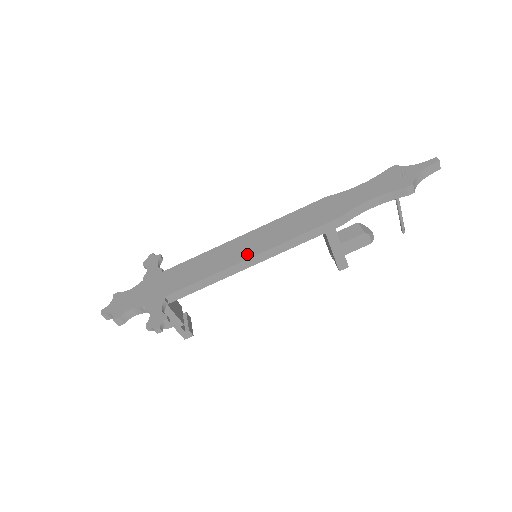
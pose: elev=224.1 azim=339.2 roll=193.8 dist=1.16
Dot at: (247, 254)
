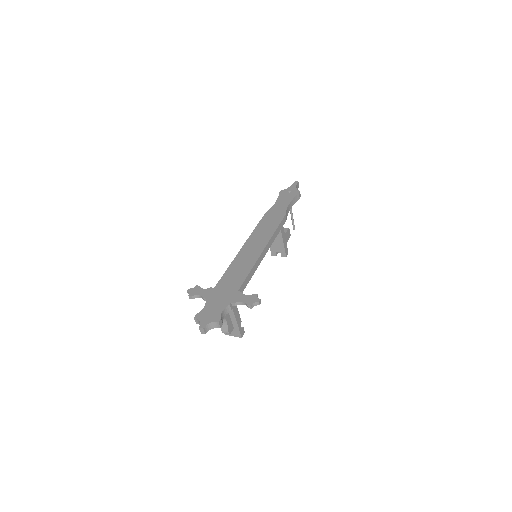
Dot at: (259, 249)
